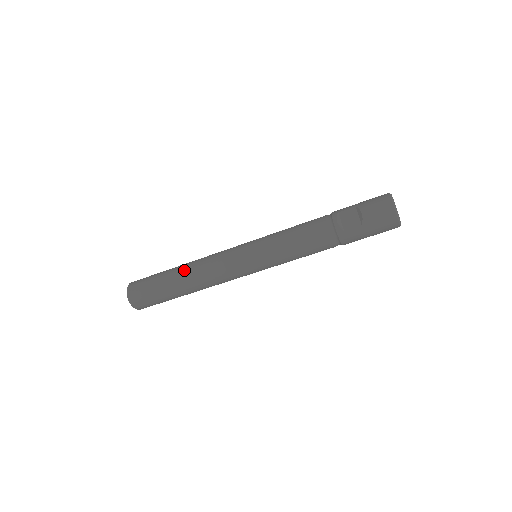
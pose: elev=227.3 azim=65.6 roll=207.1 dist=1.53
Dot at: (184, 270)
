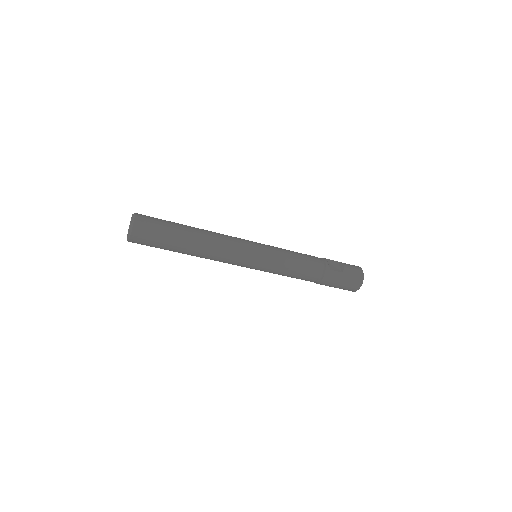
Dot at: (200, 229)
